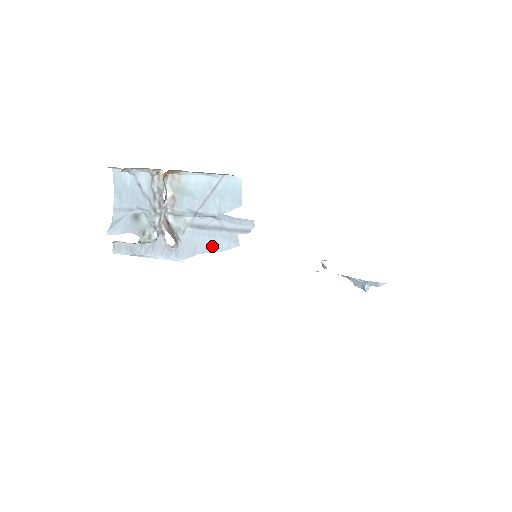
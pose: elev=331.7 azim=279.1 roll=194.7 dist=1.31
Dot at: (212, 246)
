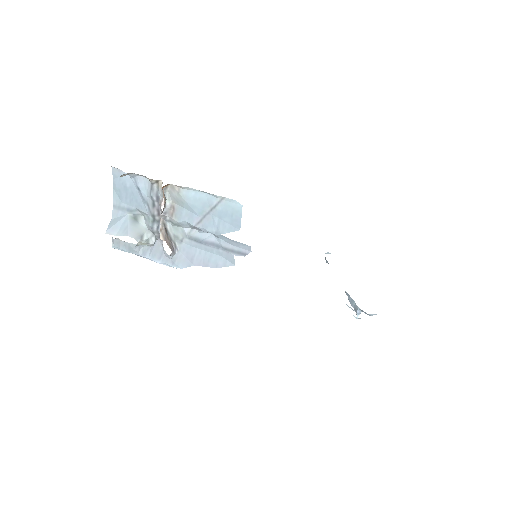
Dot at: (208, 261)
